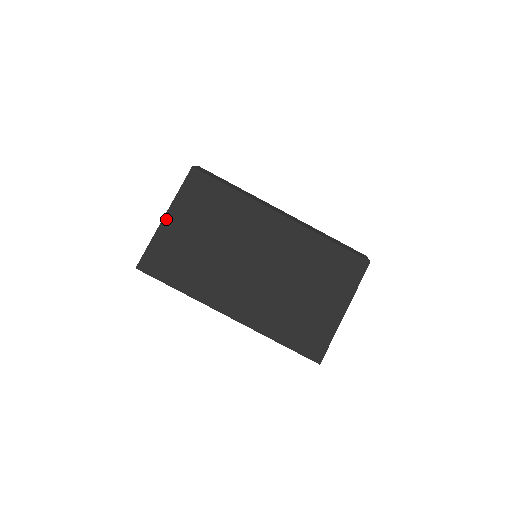
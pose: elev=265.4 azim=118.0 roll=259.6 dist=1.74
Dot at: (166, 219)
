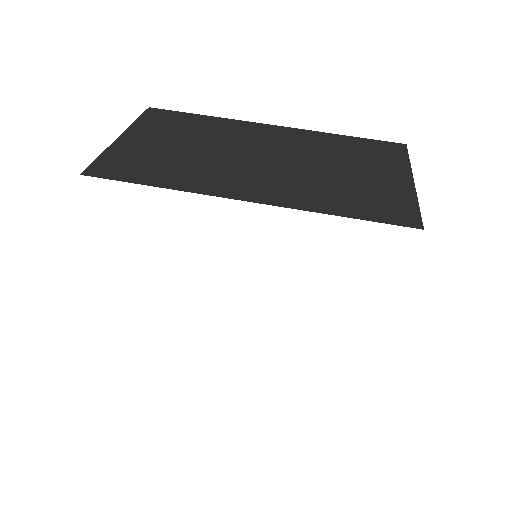
Dot at: (122, 137)
